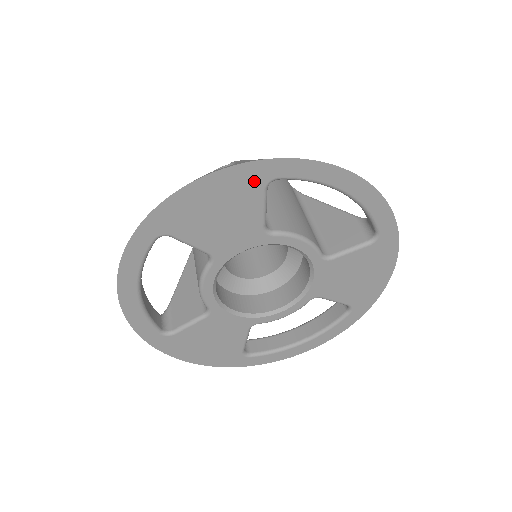
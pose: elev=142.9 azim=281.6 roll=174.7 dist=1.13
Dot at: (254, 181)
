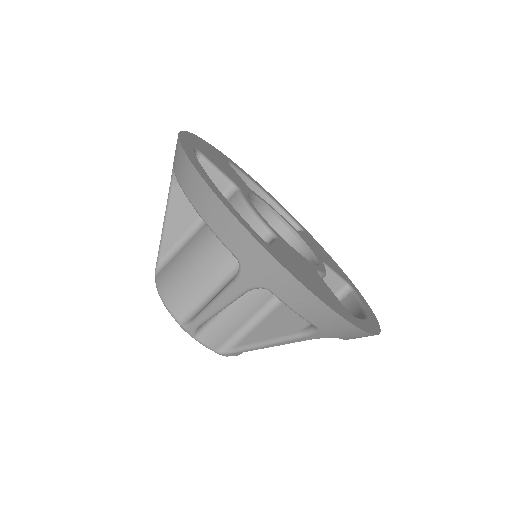
Dot at: (220, 155)
